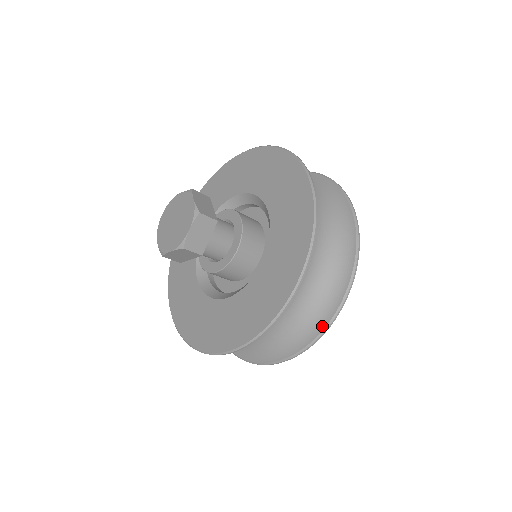
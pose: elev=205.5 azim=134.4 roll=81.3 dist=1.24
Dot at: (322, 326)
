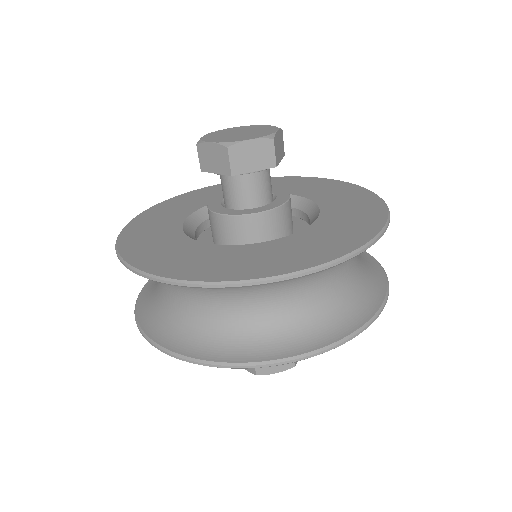
Dot at: (378, 303)
